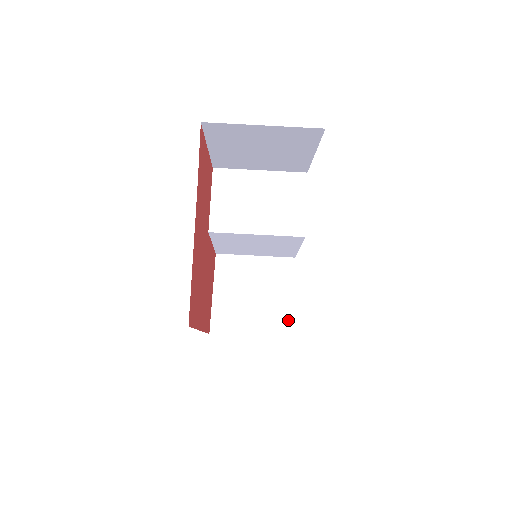
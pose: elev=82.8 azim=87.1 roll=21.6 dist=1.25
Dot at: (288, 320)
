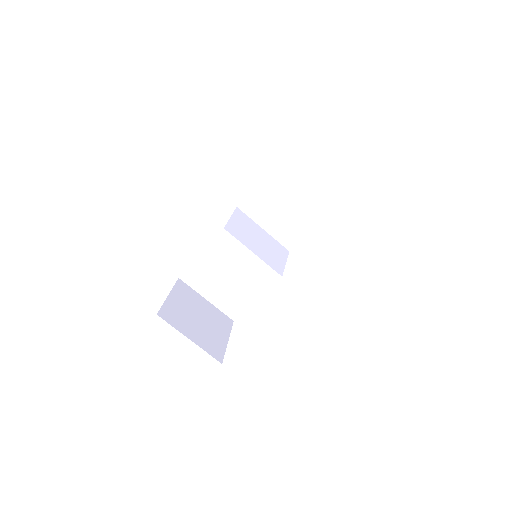
Dot at: (221, 350)
